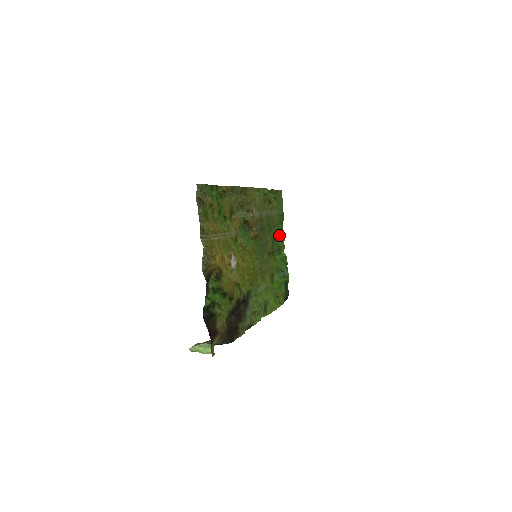
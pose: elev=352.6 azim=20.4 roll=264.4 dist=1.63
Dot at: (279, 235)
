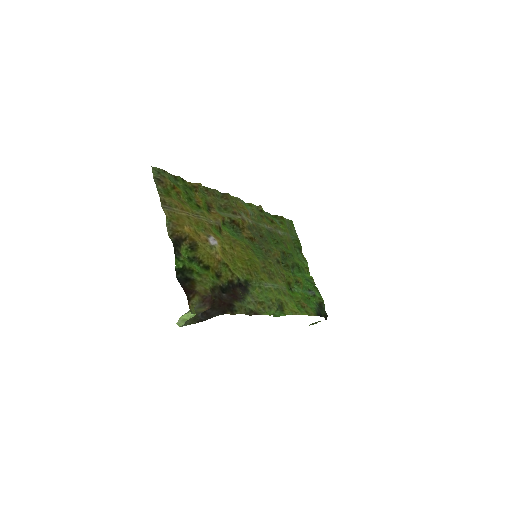
Dot at: (298, 258)
